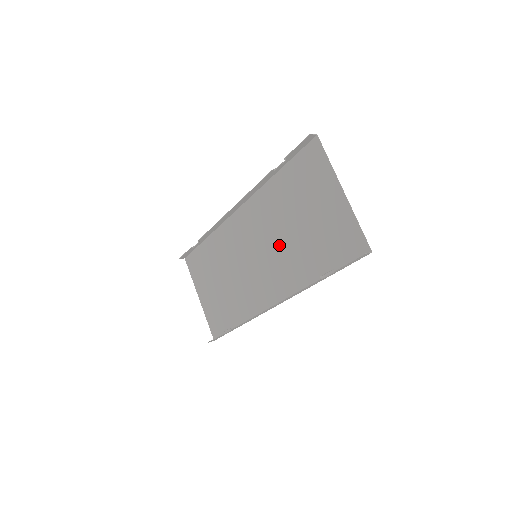
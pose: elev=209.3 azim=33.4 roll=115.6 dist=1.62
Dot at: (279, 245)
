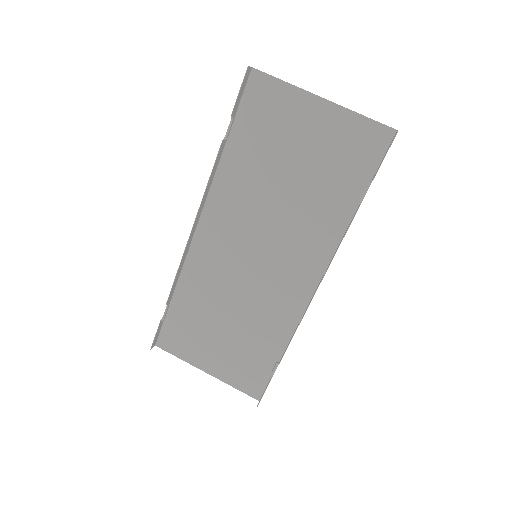
Dot at: (279, 219)
